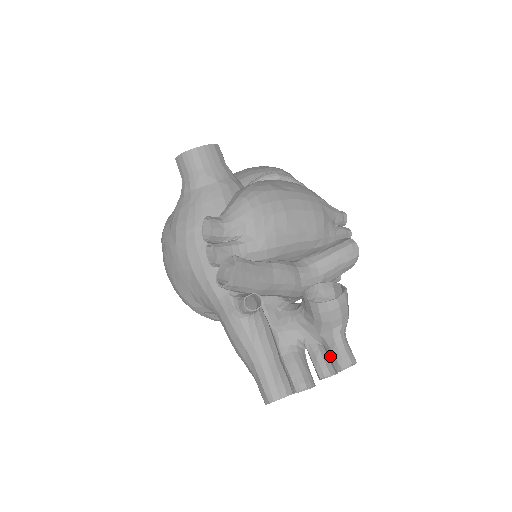
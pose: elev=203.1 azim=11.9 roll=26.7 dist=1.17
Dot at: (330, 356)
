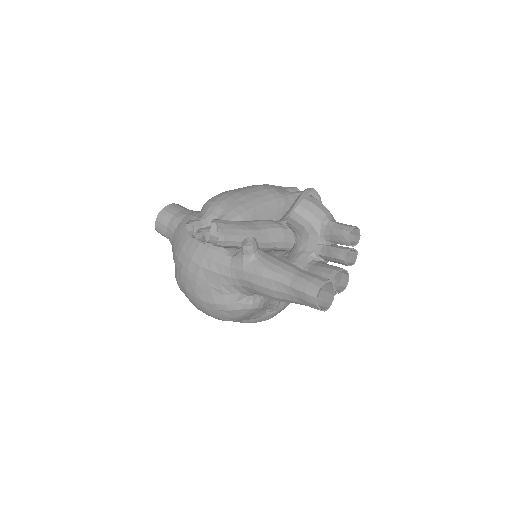
Dot at: (336, 240)
